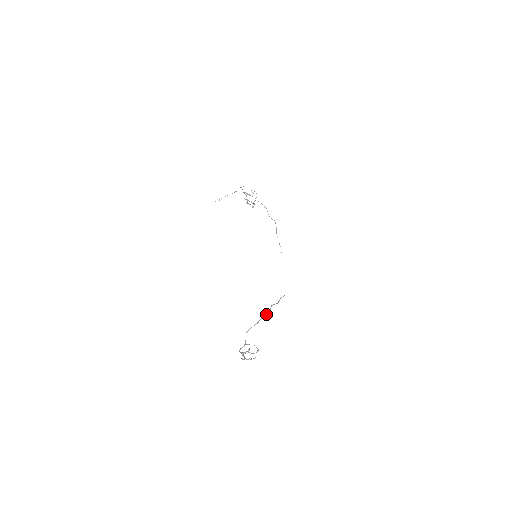
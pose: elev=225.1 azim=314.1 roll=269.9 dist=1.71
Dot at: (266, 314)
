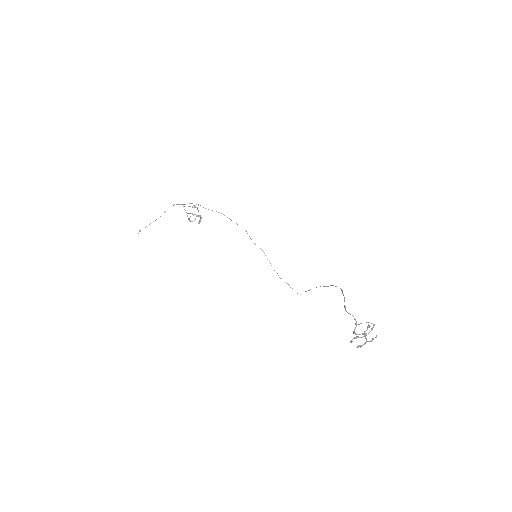
Dot at: (342, 290)
